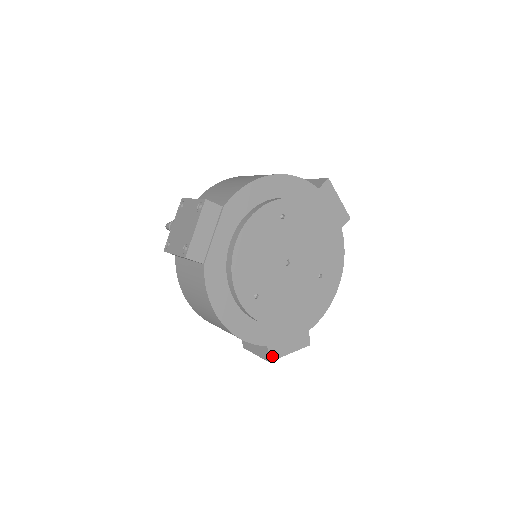
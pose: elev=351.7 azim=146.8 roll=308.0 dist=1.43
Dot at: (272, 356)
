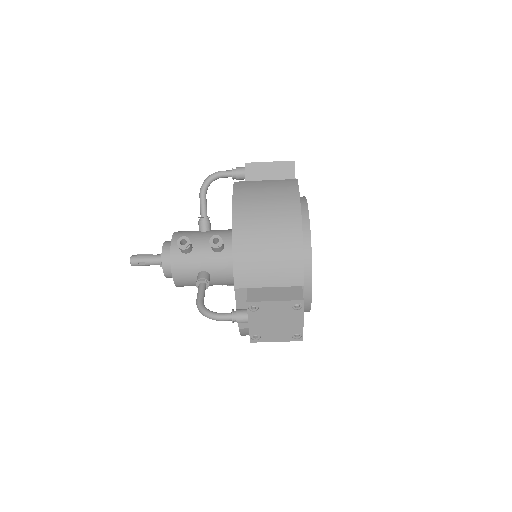
Dot at: (303, 300)
